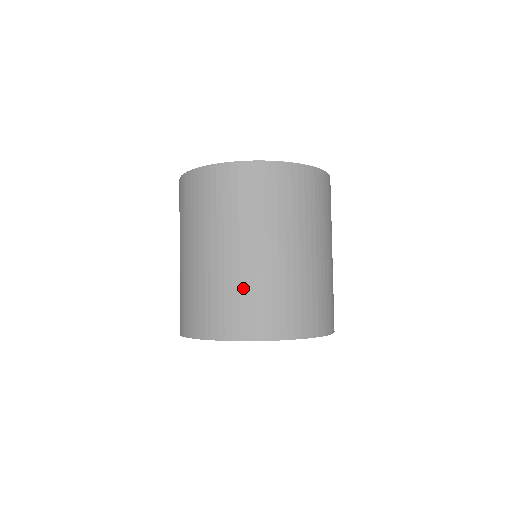
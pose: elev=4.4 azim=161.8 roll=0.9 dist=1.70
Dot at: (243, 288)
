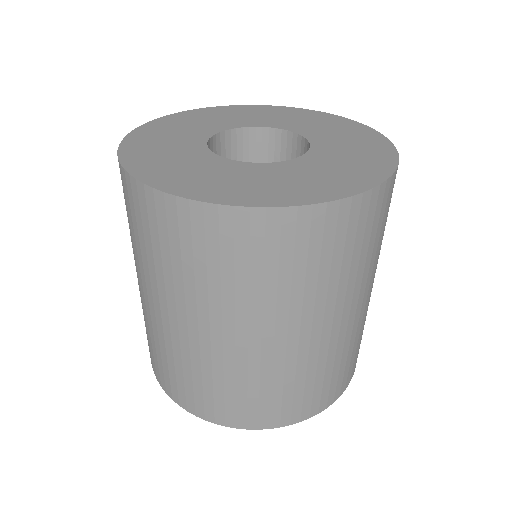
Dot at: (351, 347)
